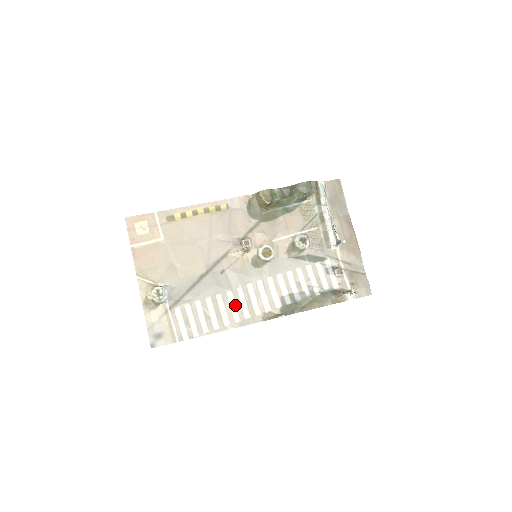
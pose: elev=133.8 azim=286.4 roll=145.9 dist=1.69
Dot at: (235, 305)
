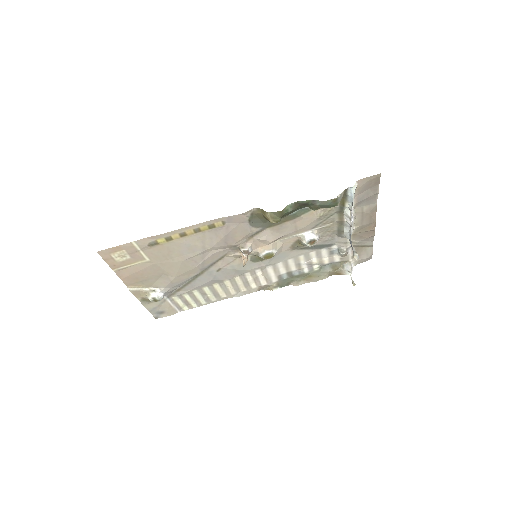
Dot at: (232, 286)
